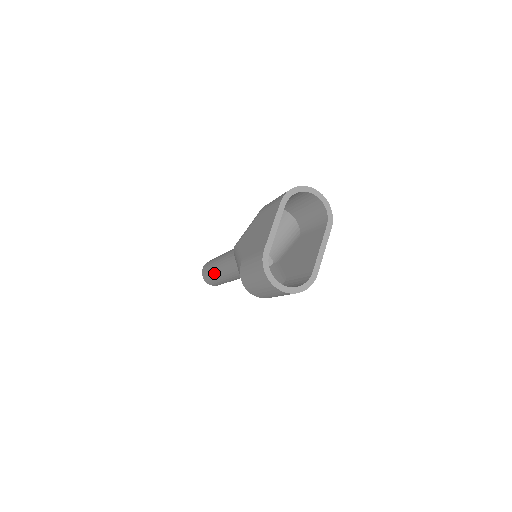
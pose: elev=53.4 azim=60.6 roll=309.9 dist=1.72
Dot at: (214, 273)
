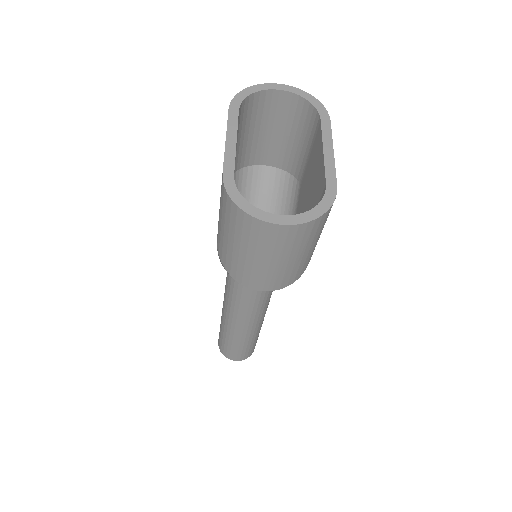
Dot at: (226, 331)
